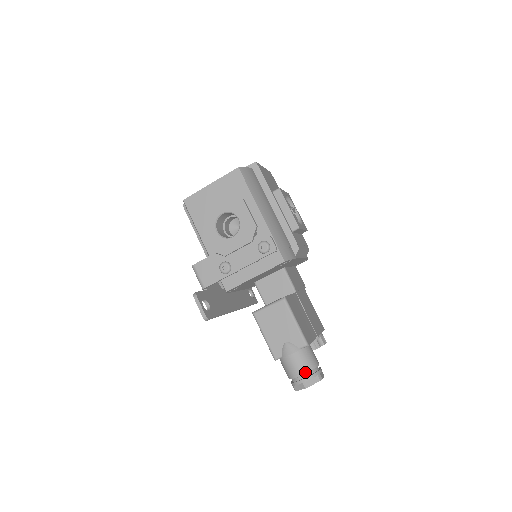
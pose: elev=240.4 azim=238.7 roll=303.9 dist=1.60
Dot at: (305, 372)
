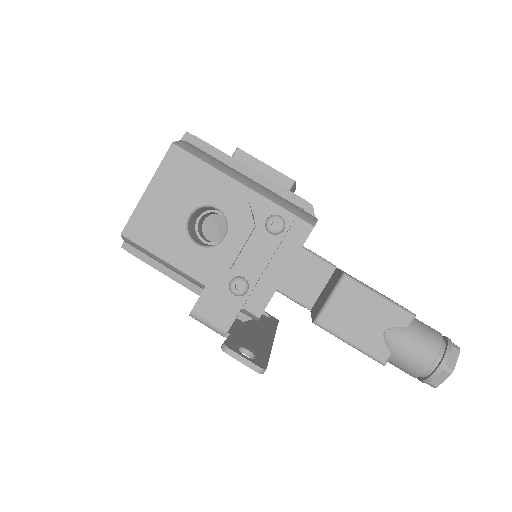
Dot at: (436, 353)
